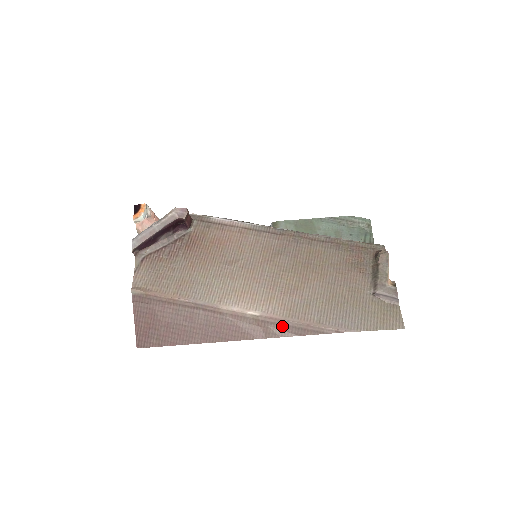
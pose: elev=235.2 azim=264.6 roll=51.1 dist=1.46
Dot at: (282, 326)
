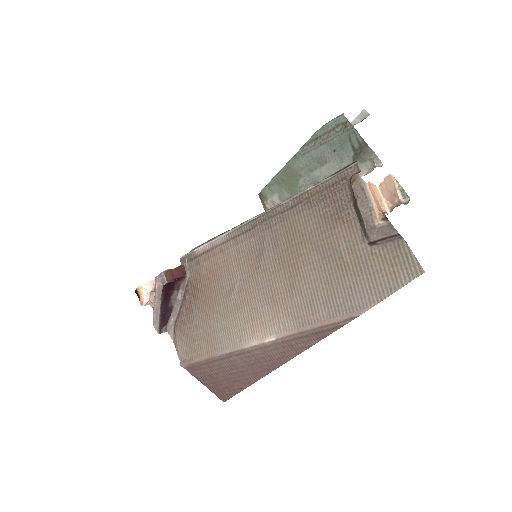
Dot at: (301, 338)
